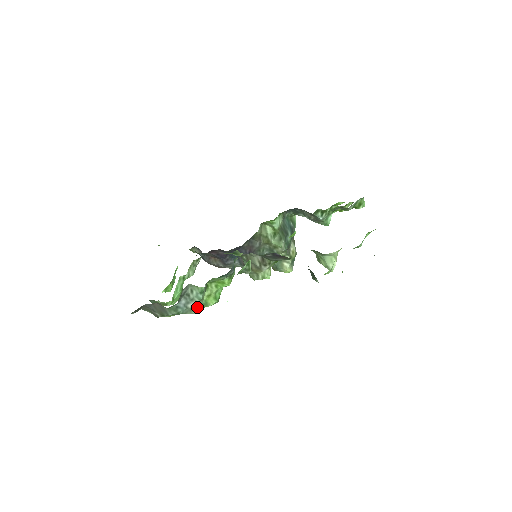
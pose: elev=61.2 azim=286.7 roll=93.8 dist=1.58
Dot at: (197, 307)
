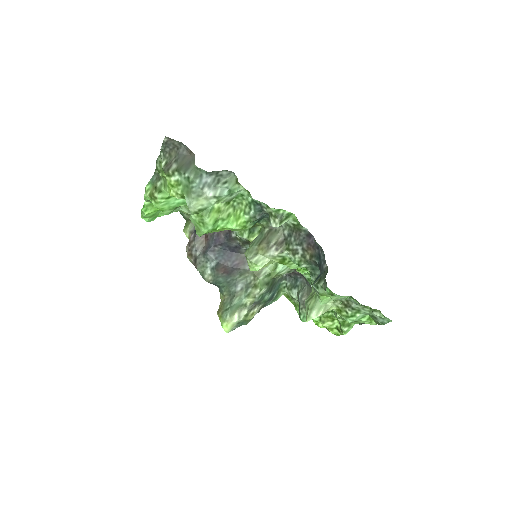
Dot at: (203, 203)
